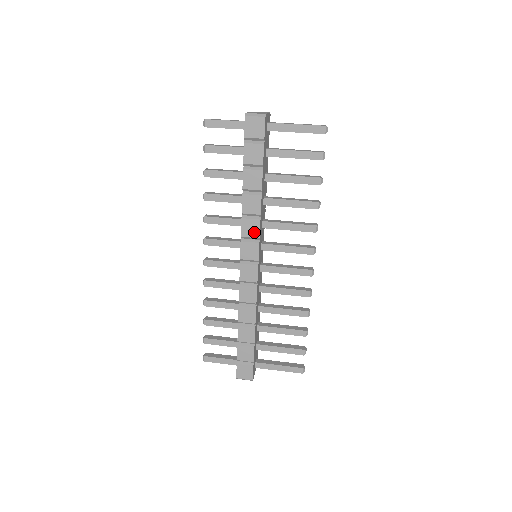
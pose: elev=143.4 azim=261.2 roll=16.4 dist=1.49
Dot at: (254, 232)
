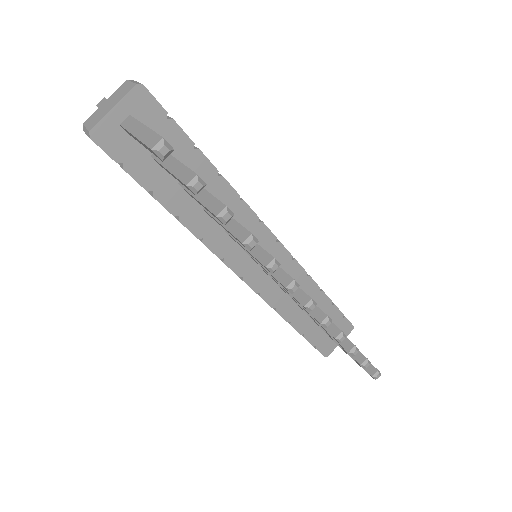
Dot at: occluded
